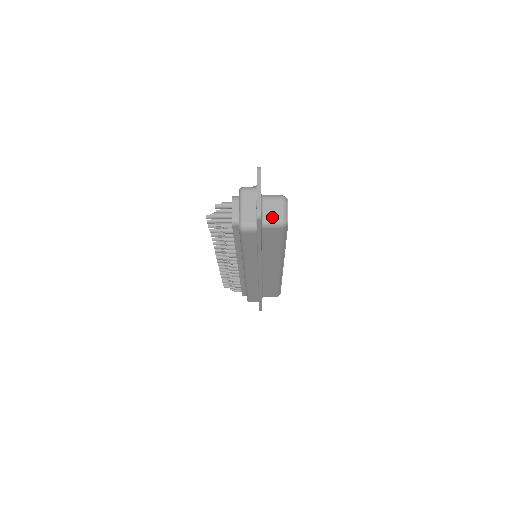
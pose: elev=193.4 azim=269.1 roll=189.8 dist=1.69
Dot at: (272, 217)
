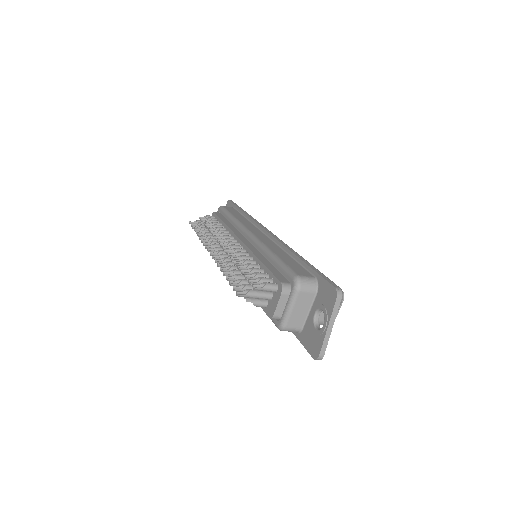
Dot at: (320, 319)
